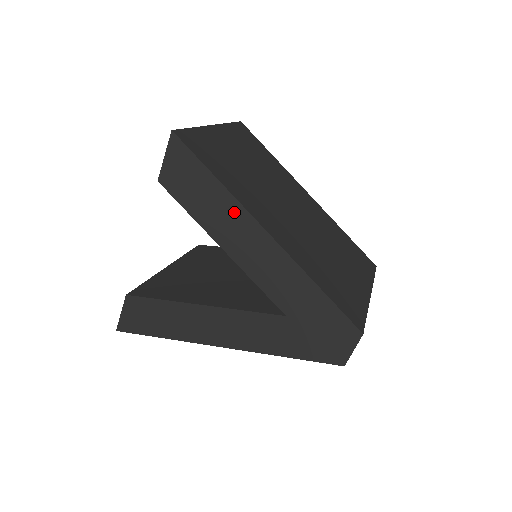
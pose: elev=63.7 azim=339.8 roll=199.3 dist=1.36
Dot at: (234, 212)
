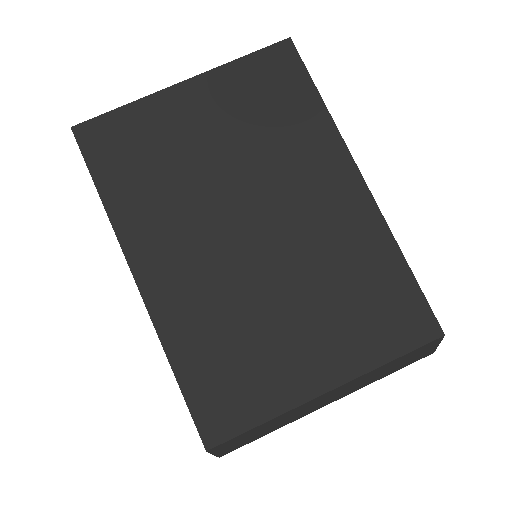
Dot at: occluded
